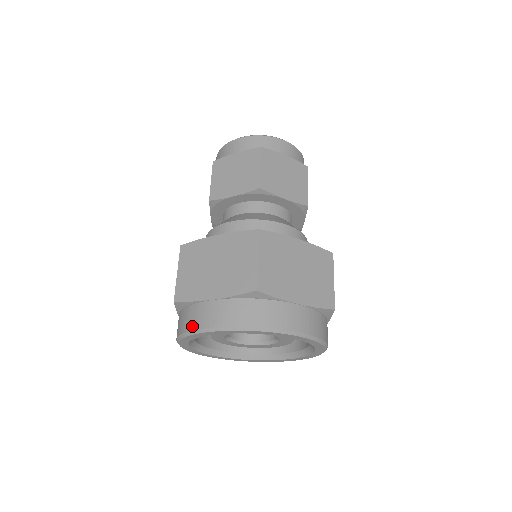
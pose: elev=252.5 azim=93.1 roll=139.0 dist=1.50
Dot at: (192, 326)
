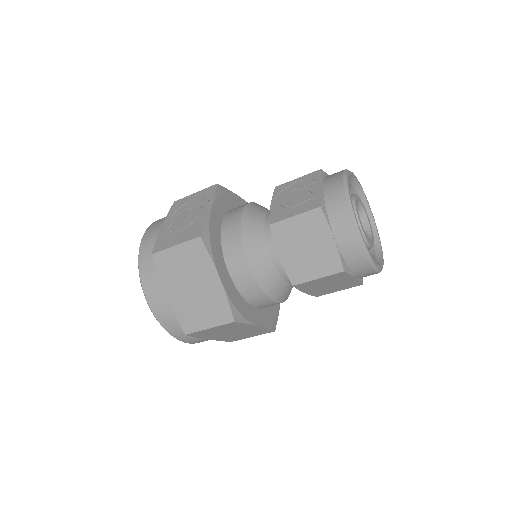
Dot at: (143, 280)
